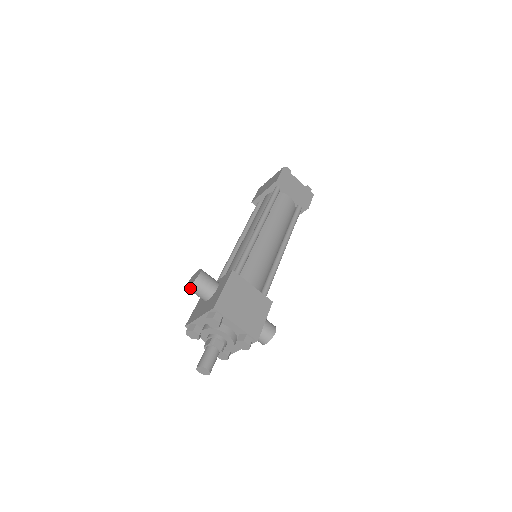
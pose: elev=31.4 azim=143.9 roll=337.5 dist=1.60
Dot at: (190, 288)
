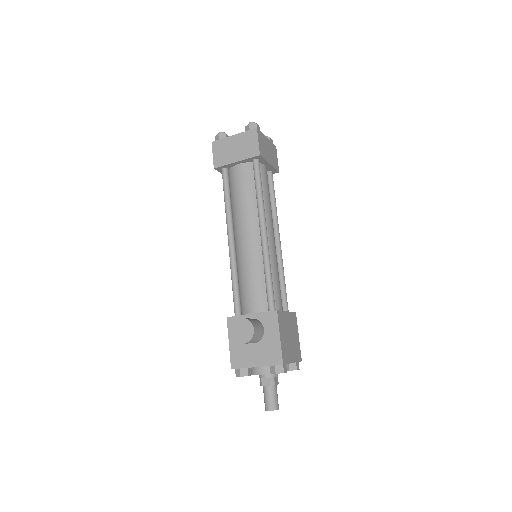
Dot at: occluded
